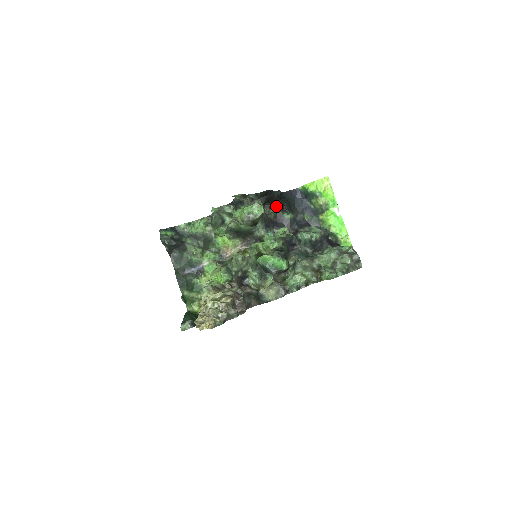
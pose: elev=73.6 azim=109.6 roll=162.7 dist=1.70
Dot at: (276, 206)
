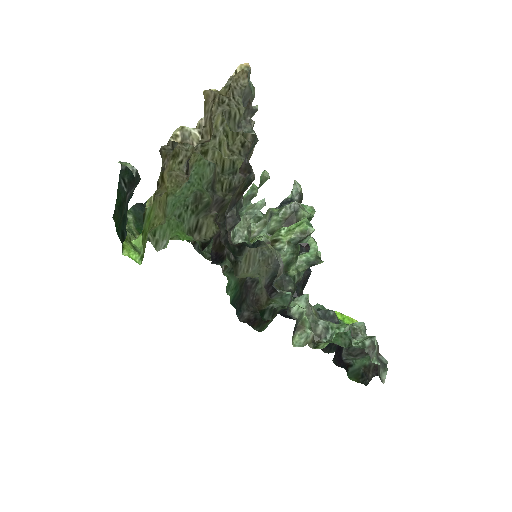
Dot at: occluded
